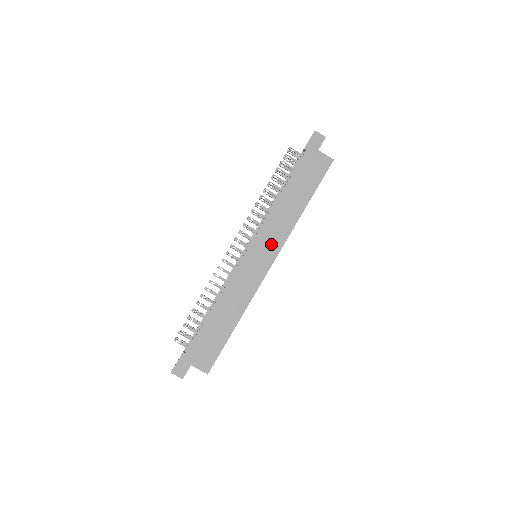
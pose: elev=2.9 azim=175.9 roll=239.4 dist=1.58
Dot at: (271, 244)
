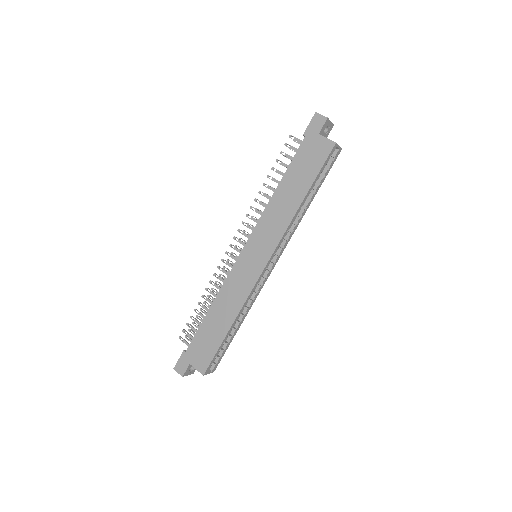
Dot at: (266, 243)
